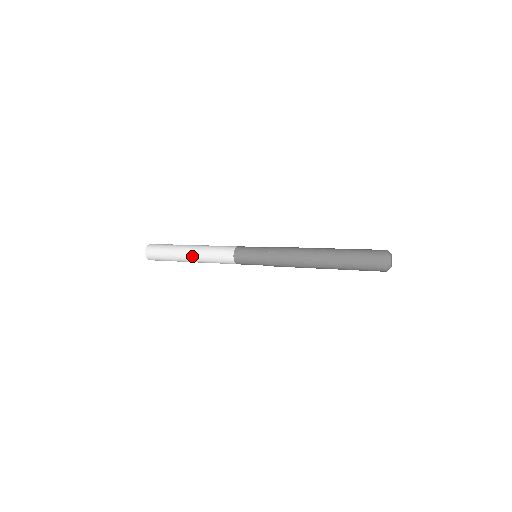
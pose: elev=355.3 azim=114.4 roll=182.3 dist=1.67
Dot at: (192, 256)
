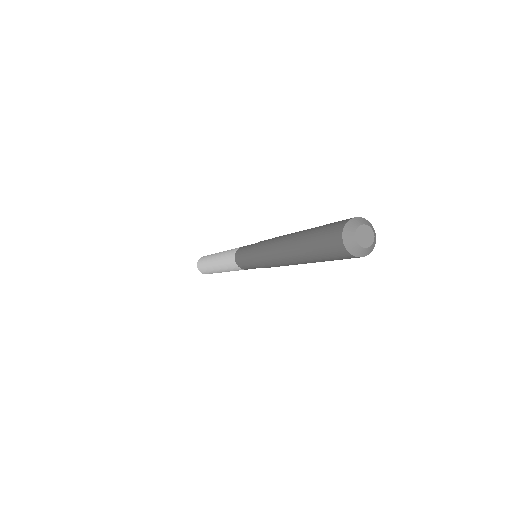
Dot at: (221, 271)
